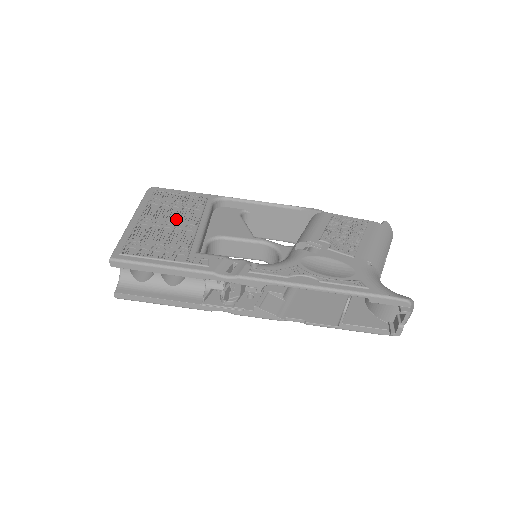
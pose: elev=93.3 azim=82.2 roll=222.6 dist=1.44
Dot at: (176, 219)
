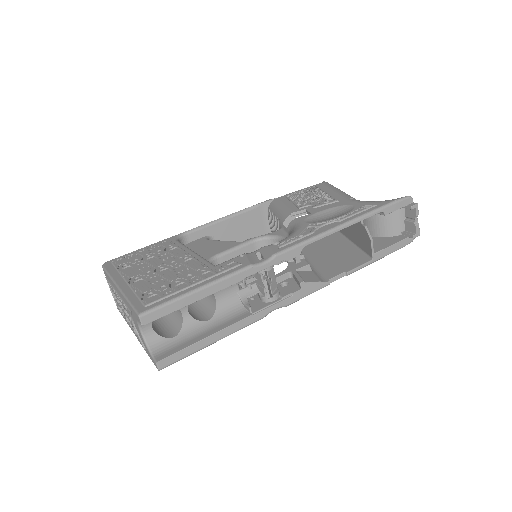
Dot at: (163, 262)
